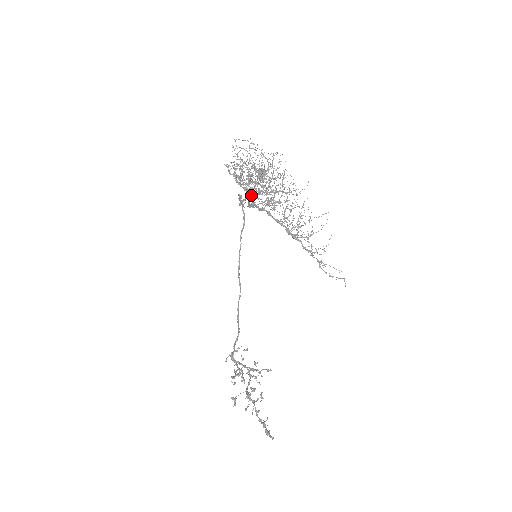
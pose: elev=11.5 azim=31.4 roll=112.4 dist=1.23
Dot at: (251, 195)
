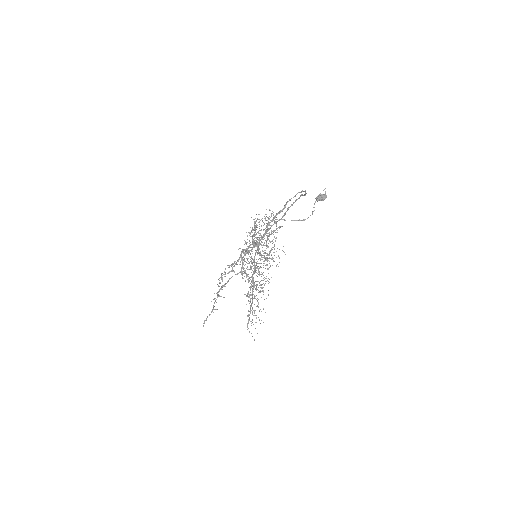
Dot at: (244, 258)
